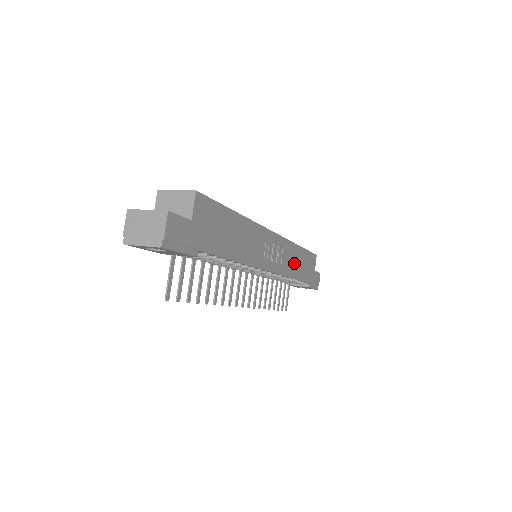
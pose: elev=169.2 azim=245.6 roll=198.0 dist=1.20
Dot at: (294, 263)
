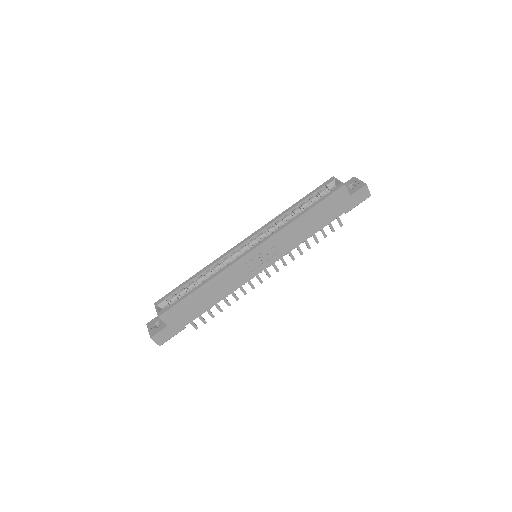
Dot at: (300, 231)
